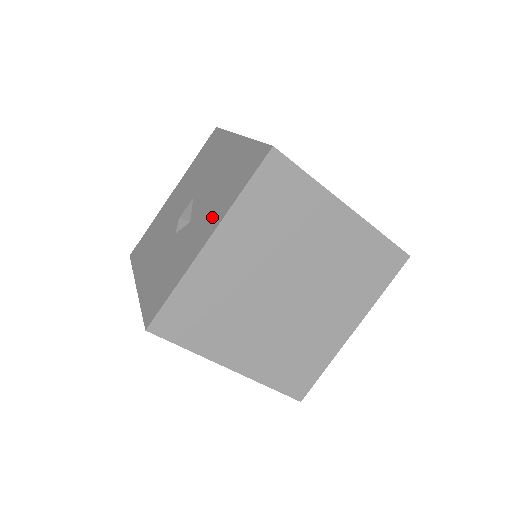
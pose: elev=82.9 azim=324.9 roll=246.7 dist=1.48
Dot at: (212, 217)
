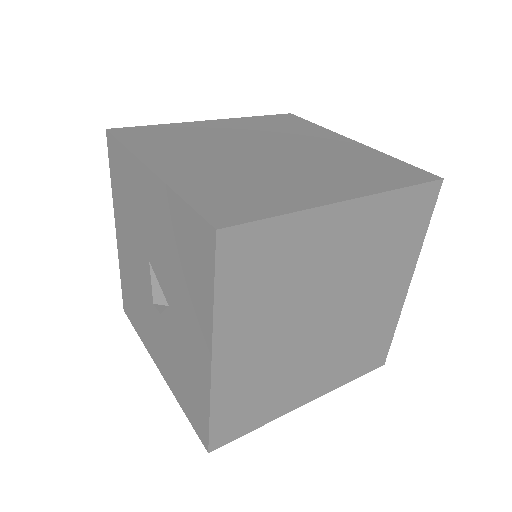
Dot at: (195, 321)
